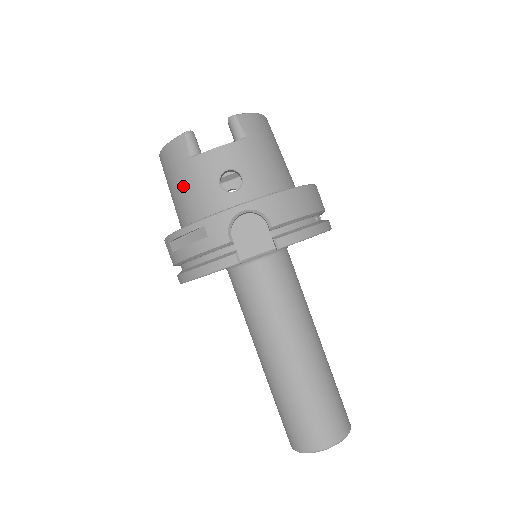
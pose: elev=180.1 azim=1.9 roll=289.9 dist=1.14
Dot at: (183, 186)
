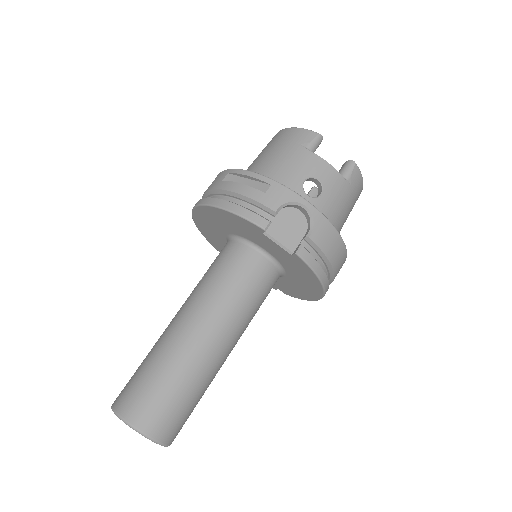
Dot at: (279, 157)
